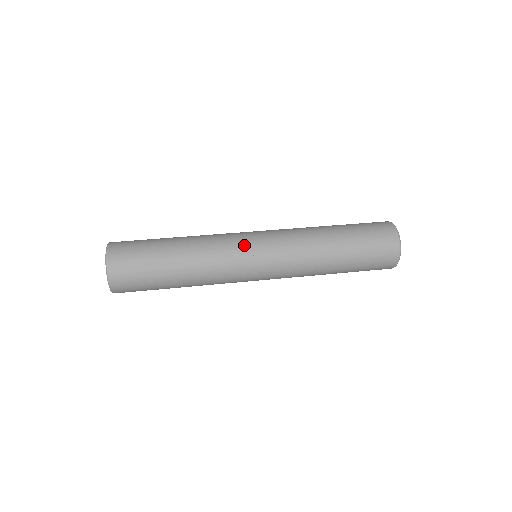
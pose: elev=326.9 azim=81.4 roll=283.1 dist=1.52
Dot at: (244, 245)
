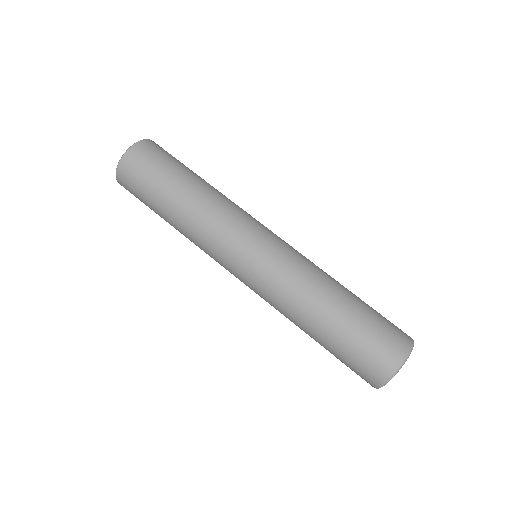
Dot at: (237, 244)
